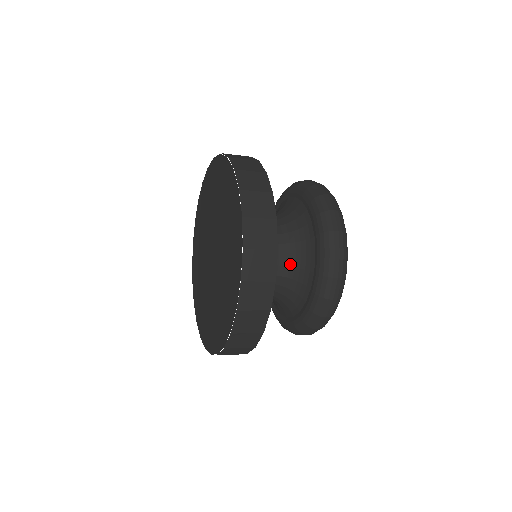
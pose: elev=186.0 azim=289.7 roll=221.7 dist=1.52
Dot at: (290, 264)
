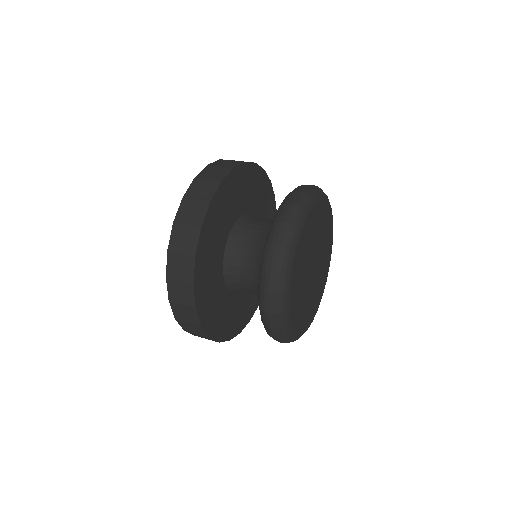
Dot at: (256, 289)
